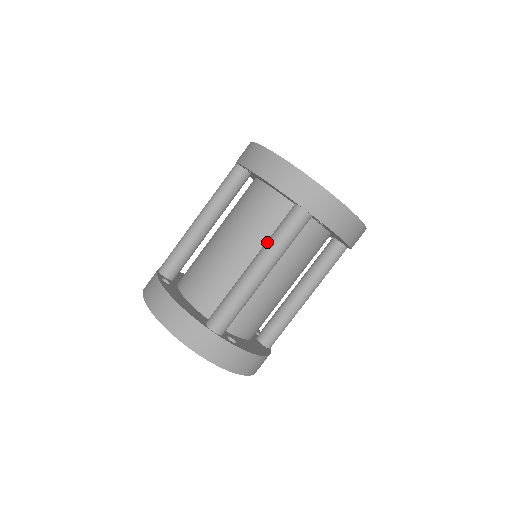
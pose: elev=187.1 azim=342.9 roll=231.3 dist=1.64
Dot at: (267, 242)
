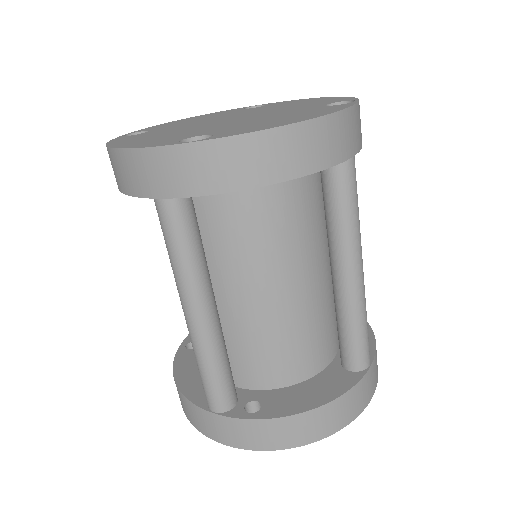
Dot at: (342, 237)
